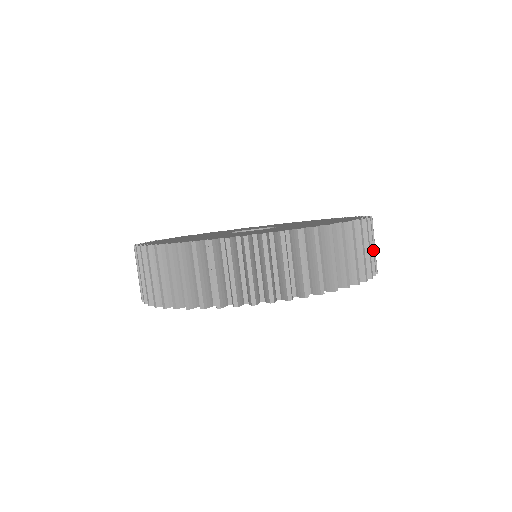
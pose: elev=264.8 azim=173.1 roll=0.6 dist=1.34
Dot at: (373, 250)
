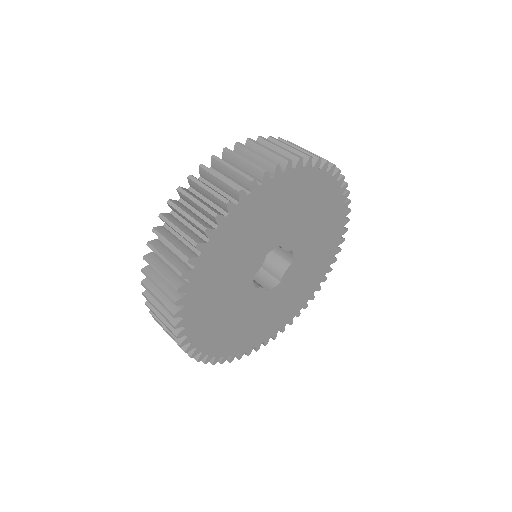
Dot at: occluded
